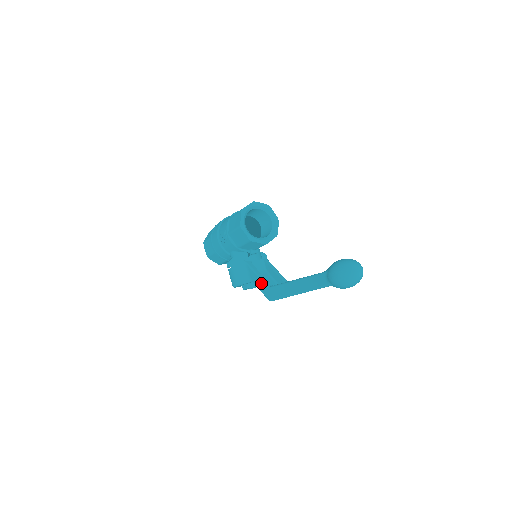
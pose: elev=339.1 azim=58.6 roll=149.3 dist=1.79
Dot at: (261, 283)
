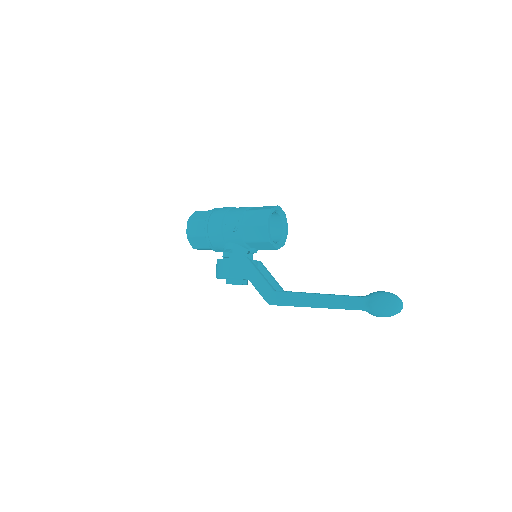
Dot at: (264, 284)
